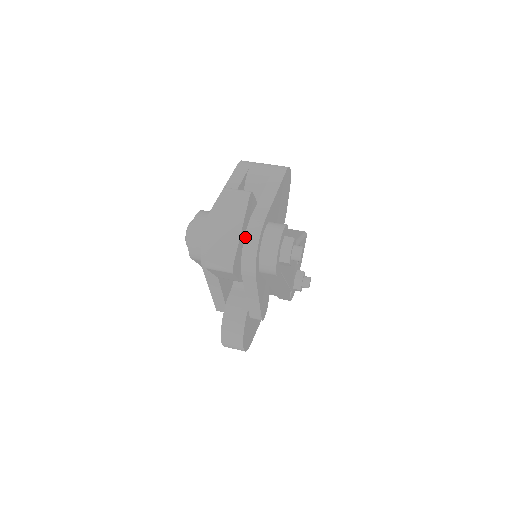
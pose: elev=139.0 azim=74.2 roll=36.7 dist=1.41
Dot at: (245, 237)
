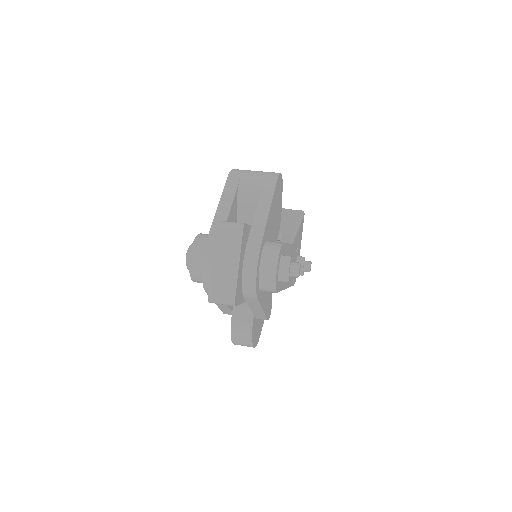
Dot at: (243, 267)
